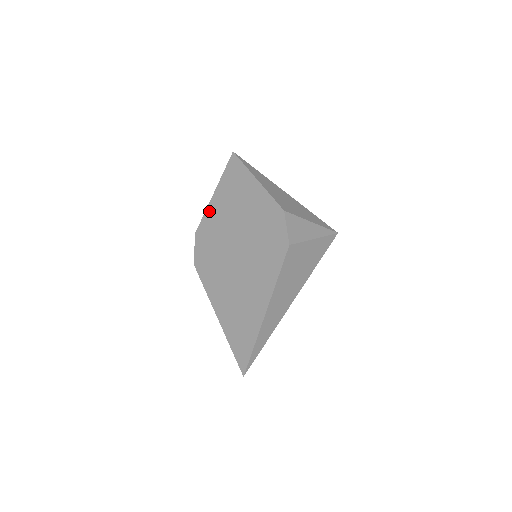
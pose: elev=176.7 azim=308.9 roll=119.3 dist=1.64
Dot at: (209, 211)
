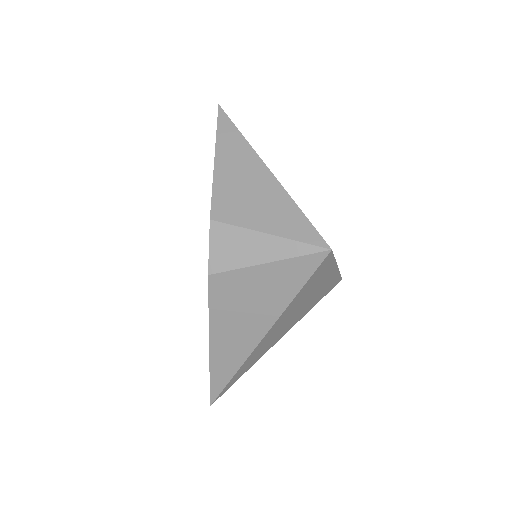
Dot at: occluded
